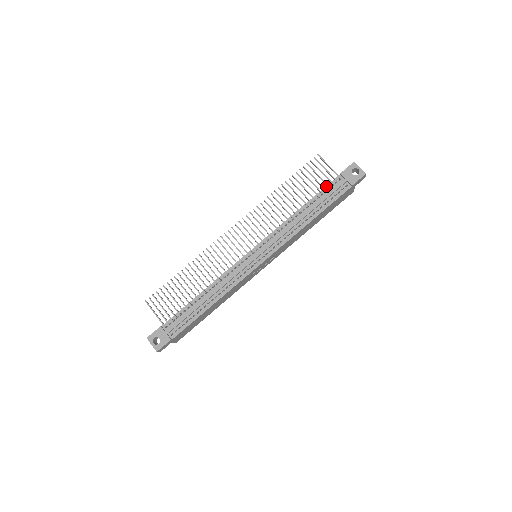
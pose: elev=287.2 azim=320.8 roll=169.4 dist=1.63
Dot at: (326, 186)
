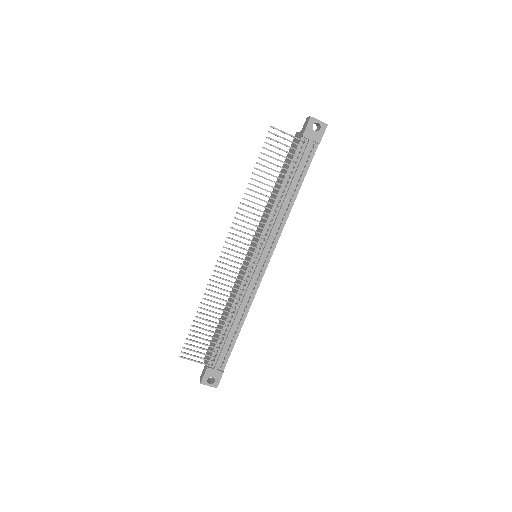
Dot at: (293, 156)
